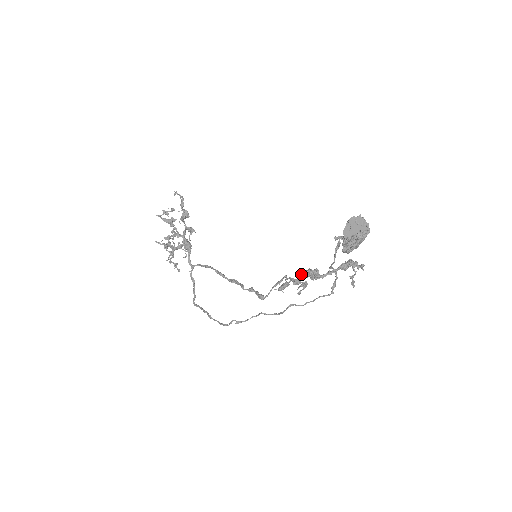
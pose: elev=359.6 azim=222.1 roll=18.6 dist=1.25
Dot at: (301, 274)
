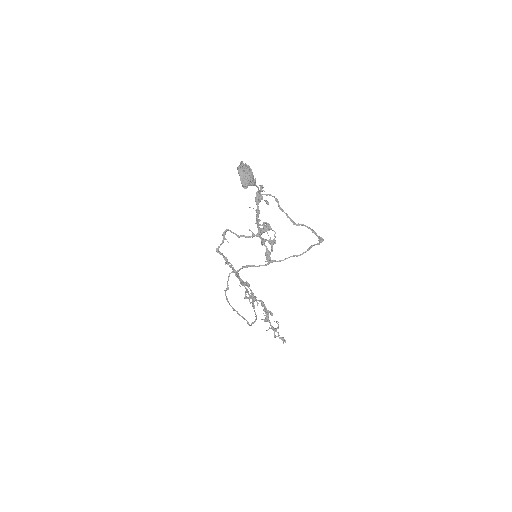
Dot at: (258, 233)
